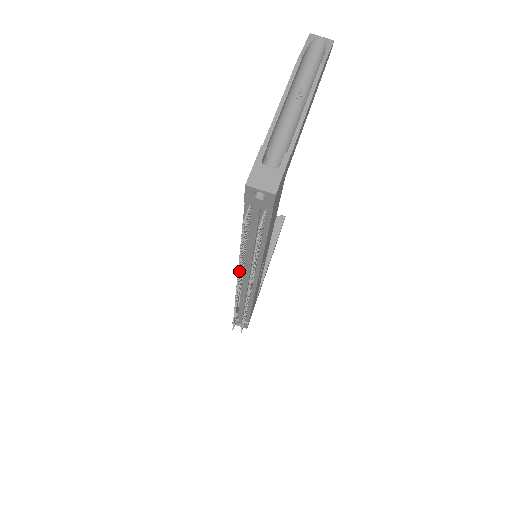
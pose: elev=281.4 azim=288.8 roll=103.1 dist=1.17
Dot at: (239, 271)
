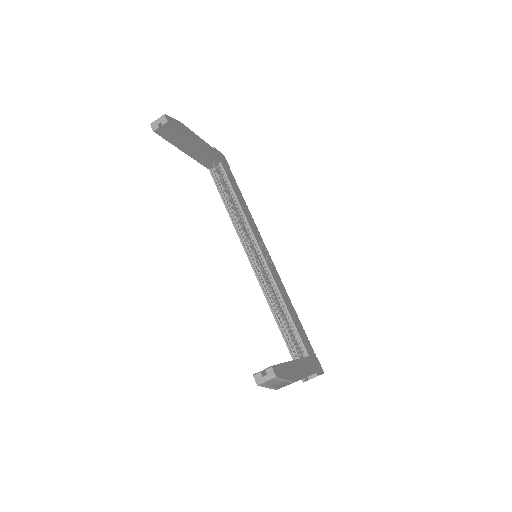
Dot at: occluded
